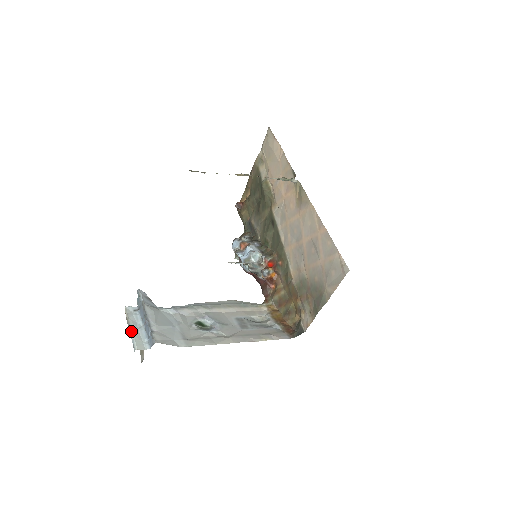
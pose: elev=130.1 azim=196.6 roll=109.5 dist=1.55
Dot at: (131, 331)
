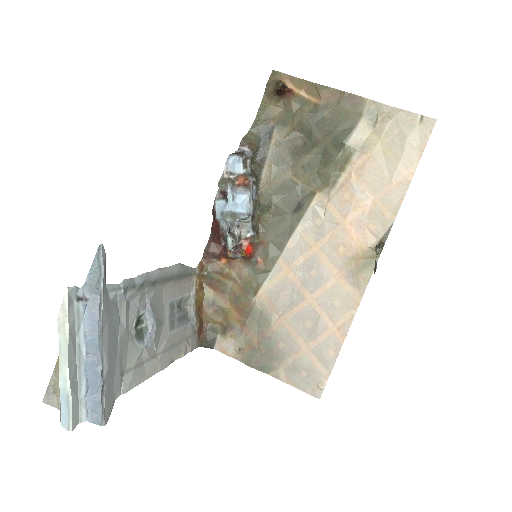
Dot at: (70, 377)
